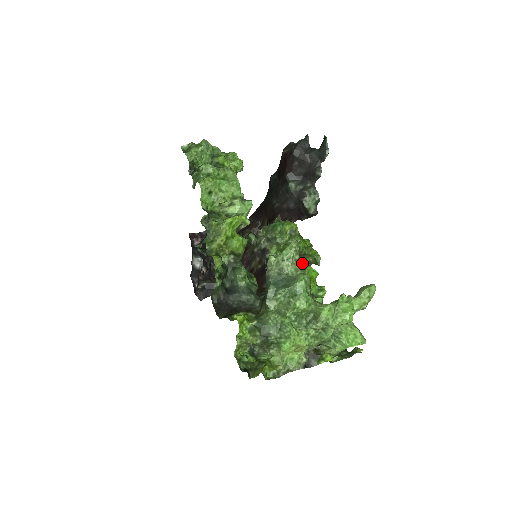
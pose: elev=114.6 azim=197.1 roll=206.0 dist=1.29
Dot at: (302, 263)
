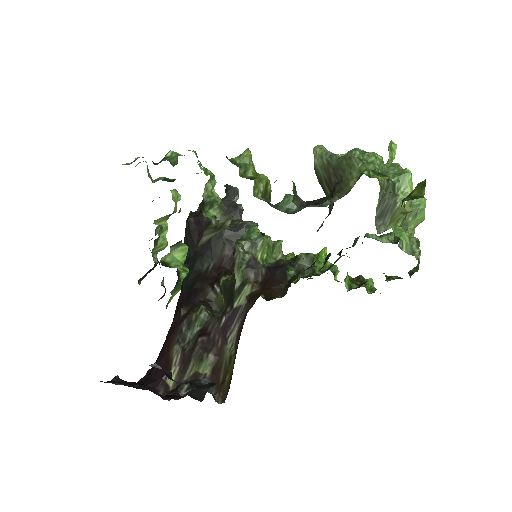
Dot at: occluded
